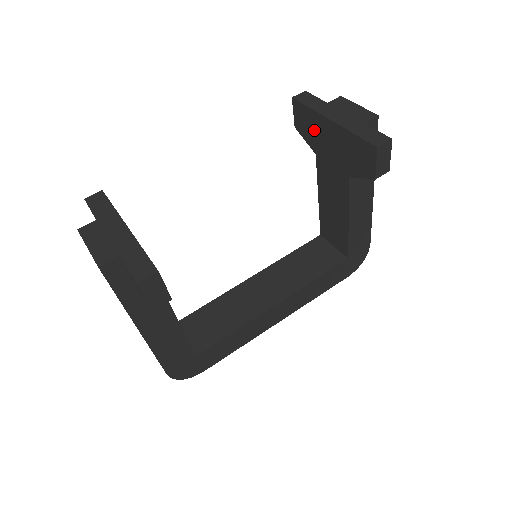
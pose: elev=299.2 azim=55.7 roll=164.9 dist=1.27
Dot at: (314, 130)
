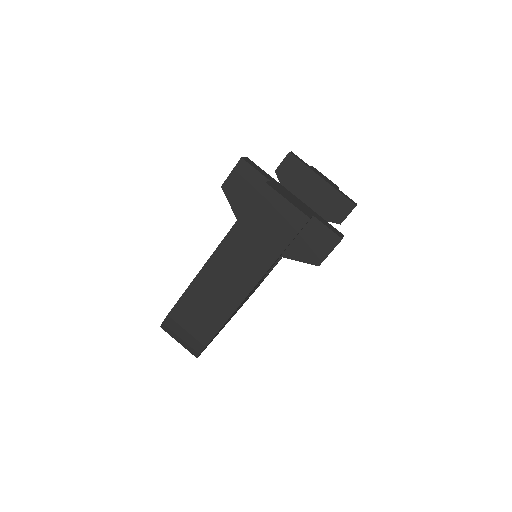
Dot at: (298, 180)
